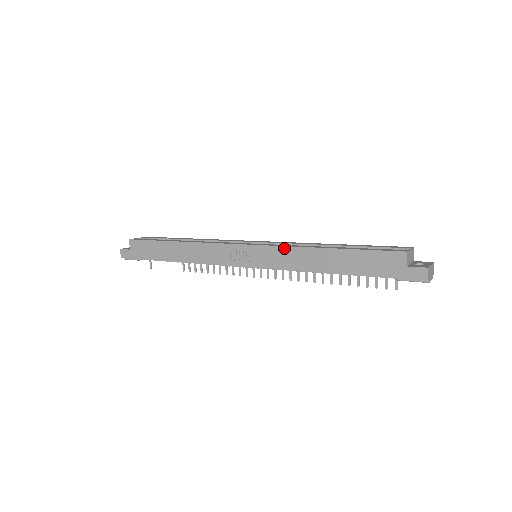
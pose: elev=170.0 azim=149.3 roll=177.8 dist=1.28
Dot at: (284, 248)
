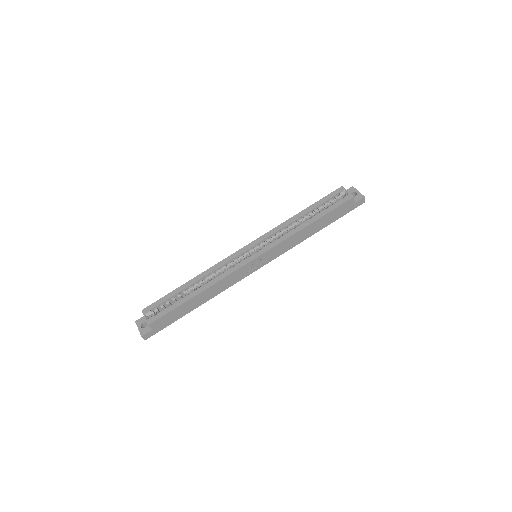
Dot at: (284, 242)
